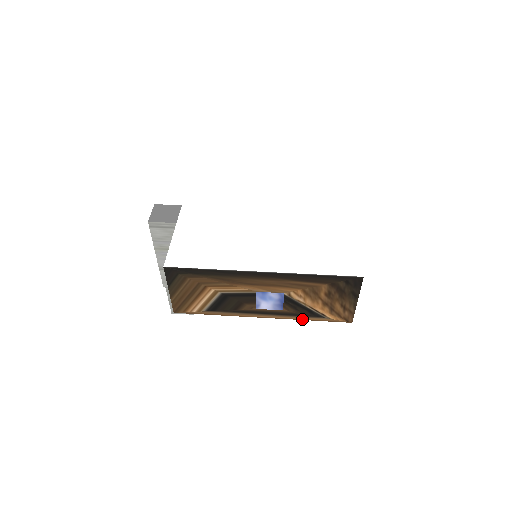
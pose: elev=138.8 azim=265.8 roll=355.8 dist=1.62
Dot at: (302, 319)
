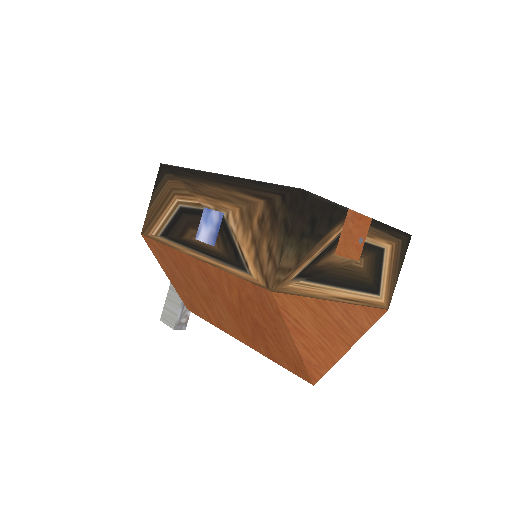
Dot at: (226, 269)
